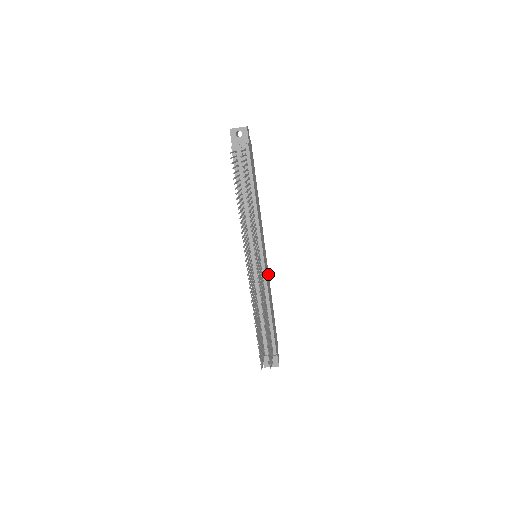
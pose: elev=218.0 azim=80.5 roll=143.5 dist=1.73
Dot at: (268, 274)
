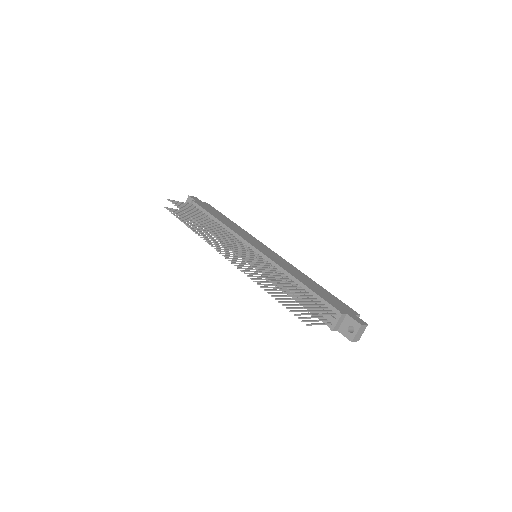
Dot at: (288, 263)
